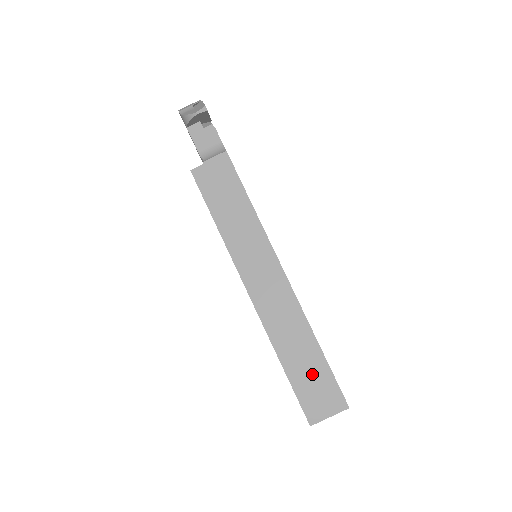
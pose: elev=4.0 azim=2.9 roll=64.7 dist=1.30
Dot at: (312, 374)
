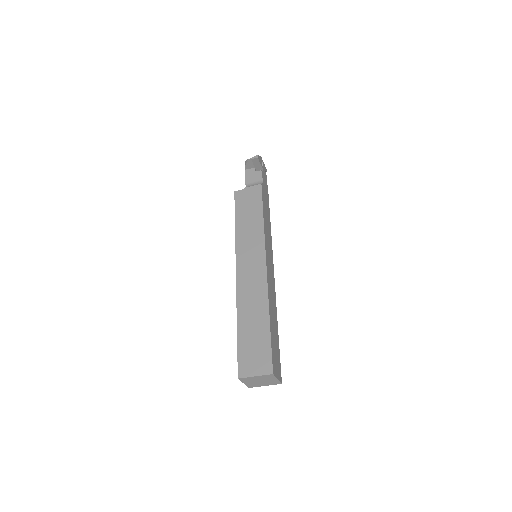
Dot at: (256, 339)
